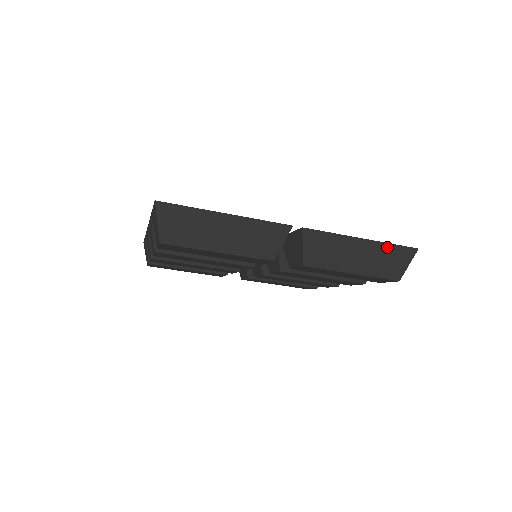
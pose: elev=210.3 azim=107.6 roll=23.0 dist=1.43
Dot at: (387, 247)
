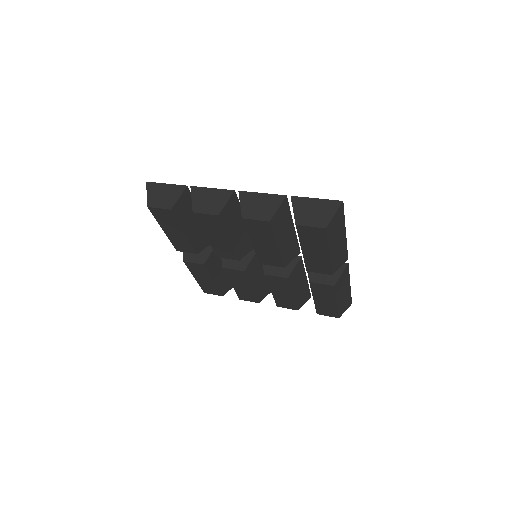
Dot at: (350, 296)
